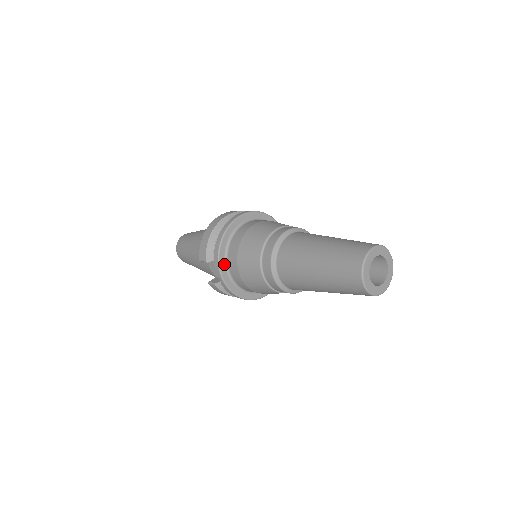
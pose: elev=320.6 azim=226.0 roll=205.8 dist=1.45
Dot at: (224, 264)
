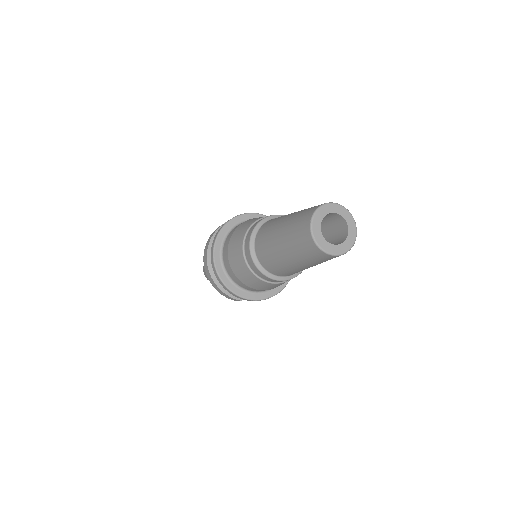
Dot at: (251, 294)
